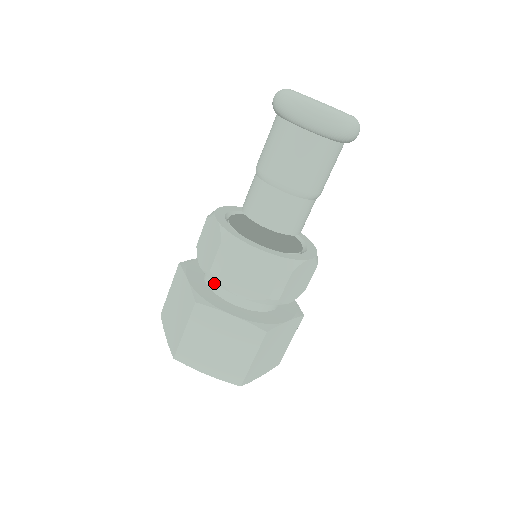
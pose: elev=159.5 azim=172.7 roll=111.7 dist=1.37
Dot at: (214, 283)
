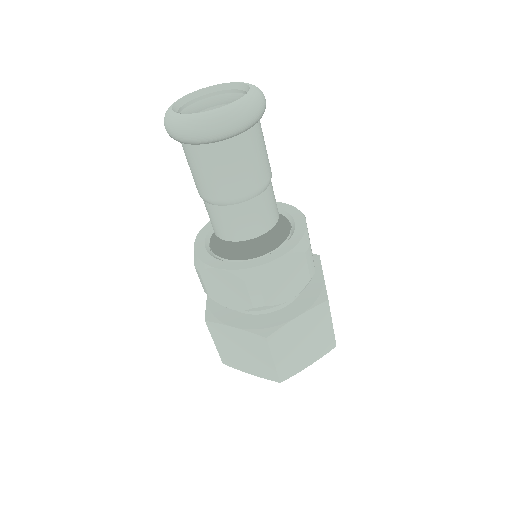
Dot at: occluded
